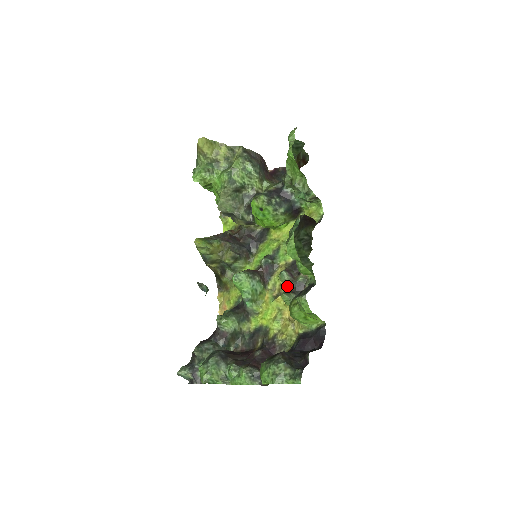
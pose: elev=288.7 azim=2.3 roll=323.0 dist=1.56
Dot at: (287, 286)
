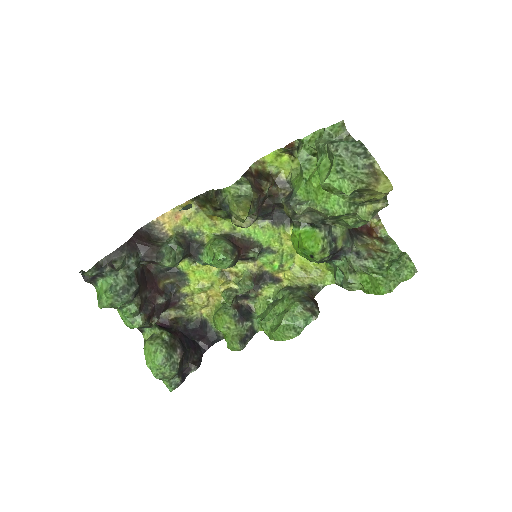
Dot at: (240, 292)
